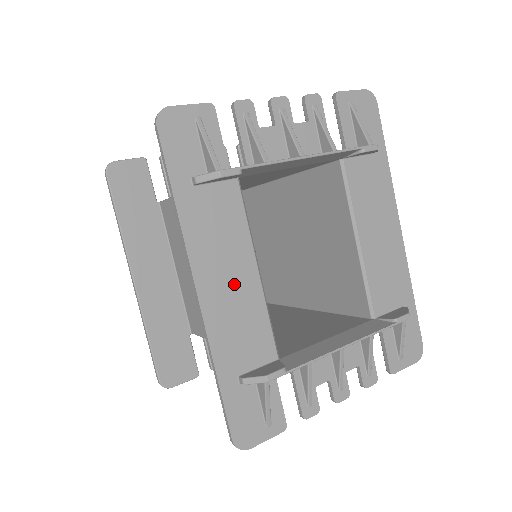
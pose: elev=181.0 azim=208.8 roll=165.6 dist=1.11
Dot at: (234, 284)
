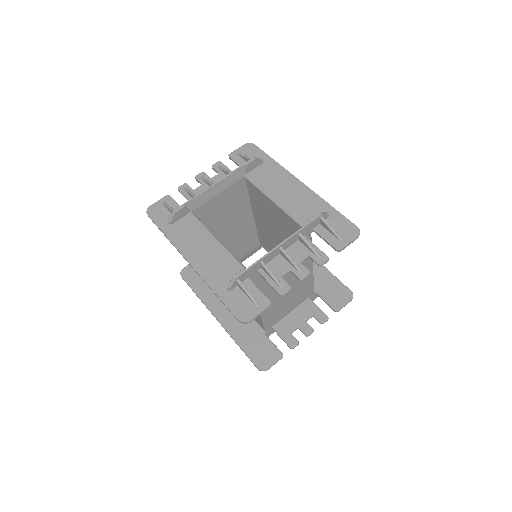
Dot at: (207, 252)
